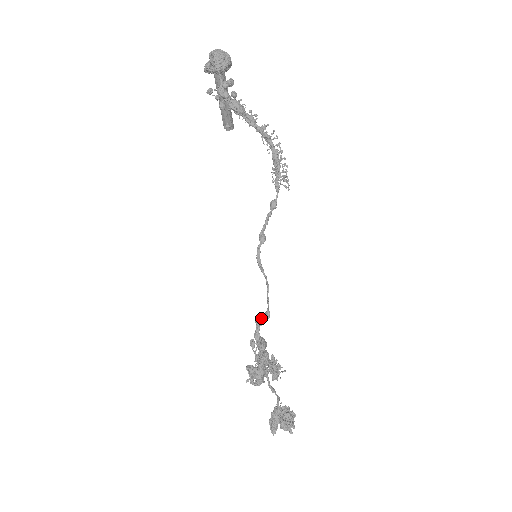
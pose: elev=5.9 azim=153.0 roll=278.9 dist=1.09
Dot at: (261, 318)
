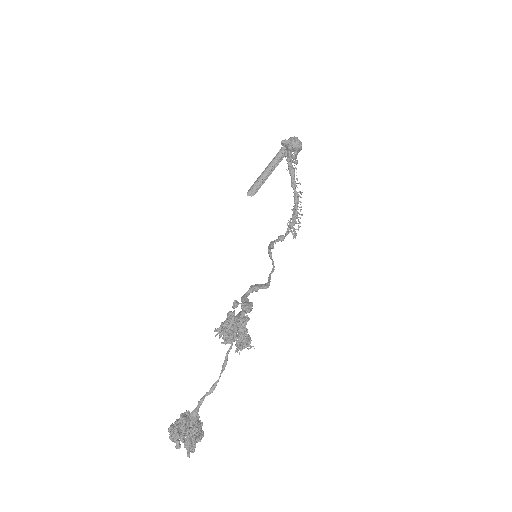
Dot at: (259, 285)
